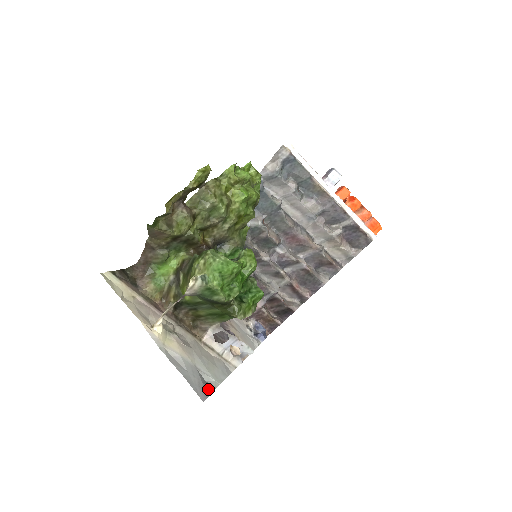
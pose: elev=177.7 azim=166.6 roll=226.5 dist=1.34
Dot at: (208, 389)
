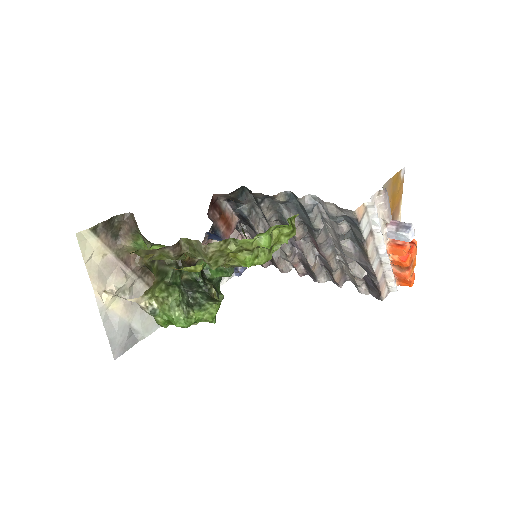
Dot at: (129, 345)
